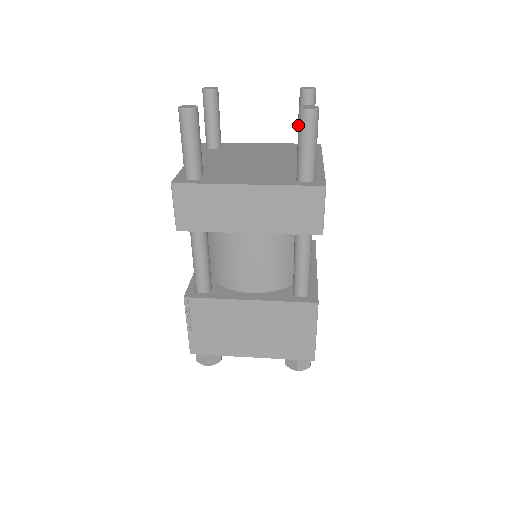
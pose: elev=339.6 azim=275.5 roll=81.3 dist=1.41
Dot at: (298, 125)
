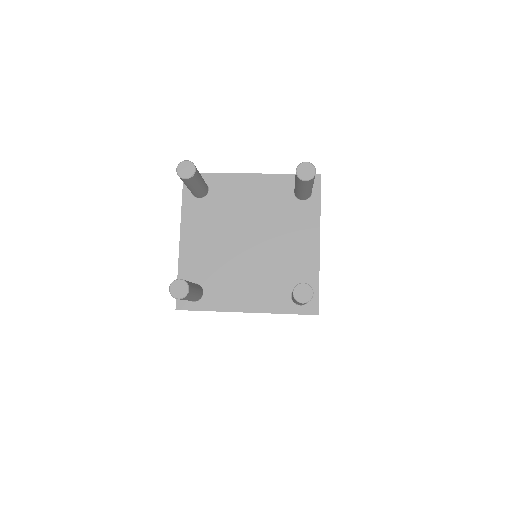
Dot at: occluded
